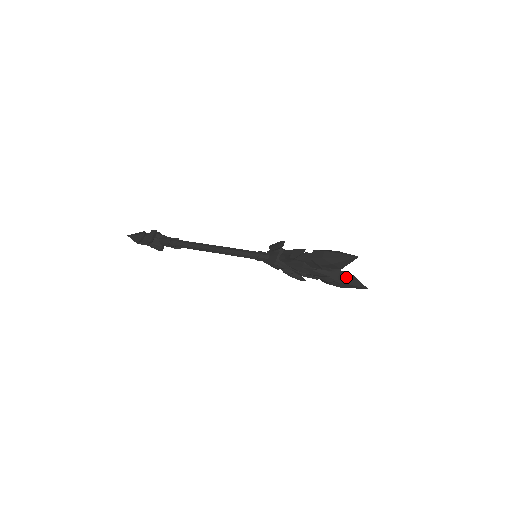
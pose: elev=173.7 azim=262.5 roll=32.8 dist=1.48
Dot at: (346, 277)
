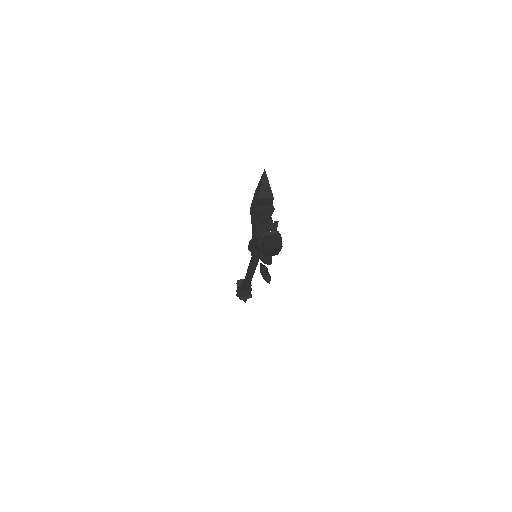
Dot at: (273, 235)
